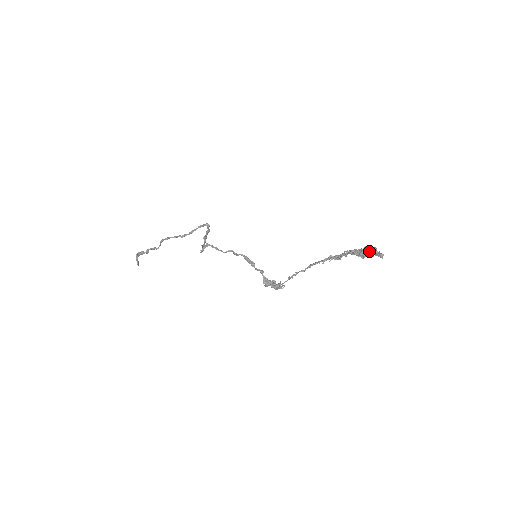
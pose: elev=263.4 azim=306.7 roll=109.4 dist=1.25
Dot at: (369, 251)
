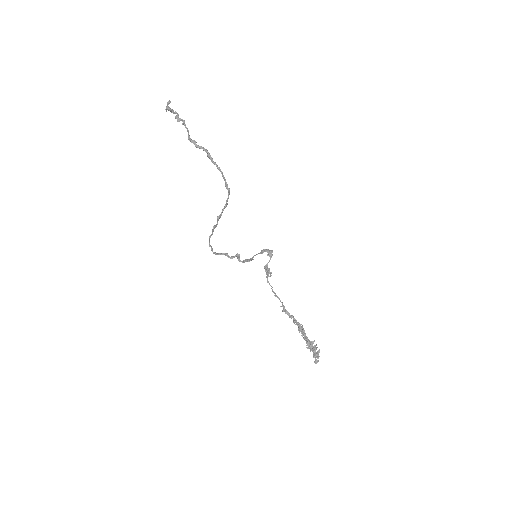
Dot at: (314, 351)
